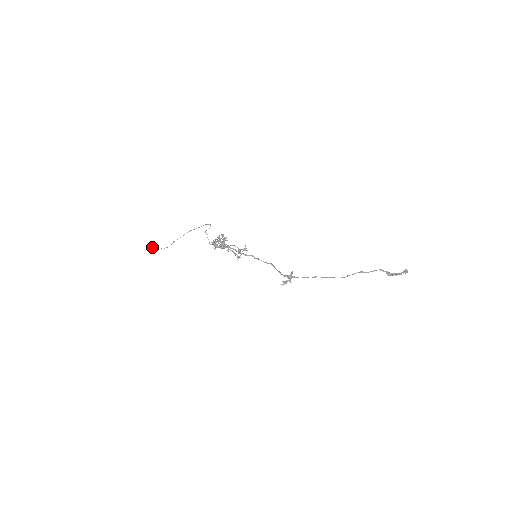
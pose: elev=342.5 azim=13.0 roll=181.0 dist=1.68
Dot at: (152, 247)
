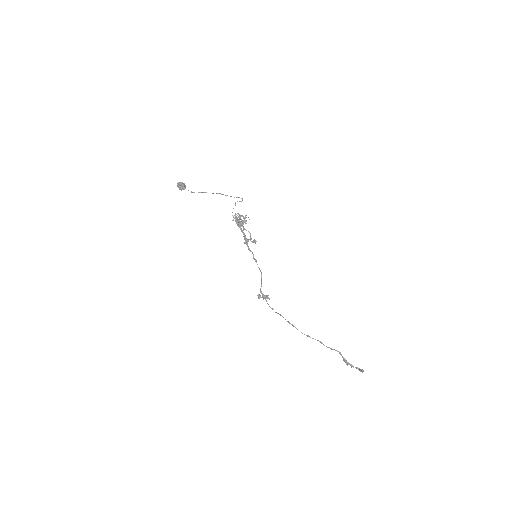
Dot at: (180, 185)
